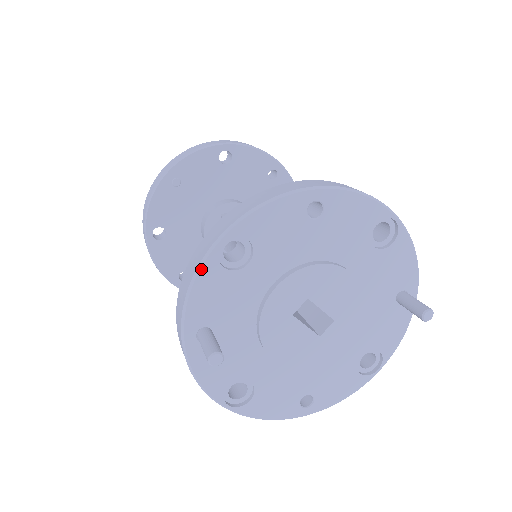
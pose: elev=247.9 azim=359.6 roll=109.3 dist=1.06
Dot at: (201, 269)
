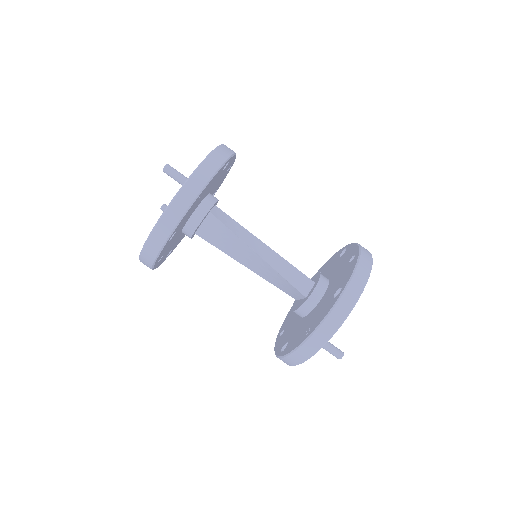
Dot at: occluded
